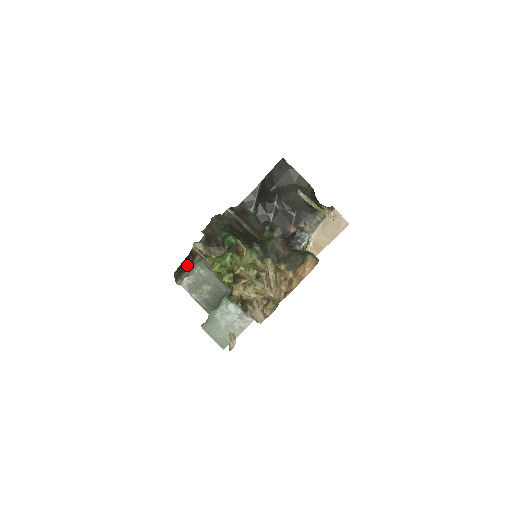
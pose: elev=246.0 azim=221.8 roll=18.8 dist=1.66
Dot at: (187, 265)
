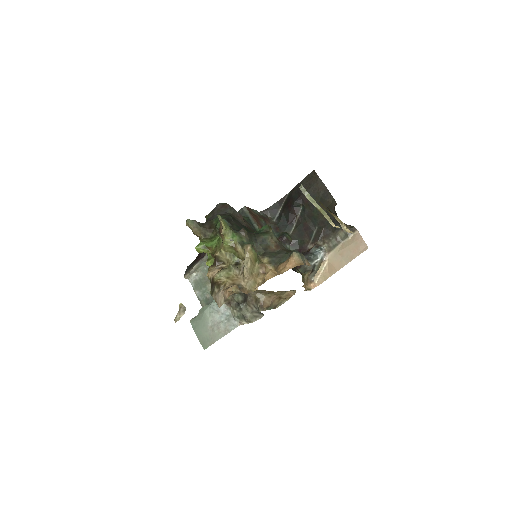
Dot at: (198, 259)
